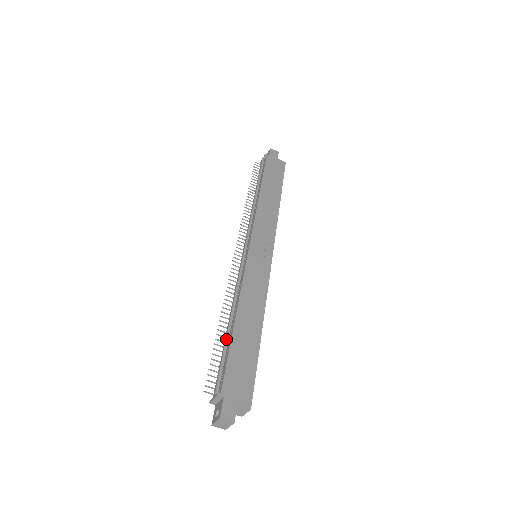
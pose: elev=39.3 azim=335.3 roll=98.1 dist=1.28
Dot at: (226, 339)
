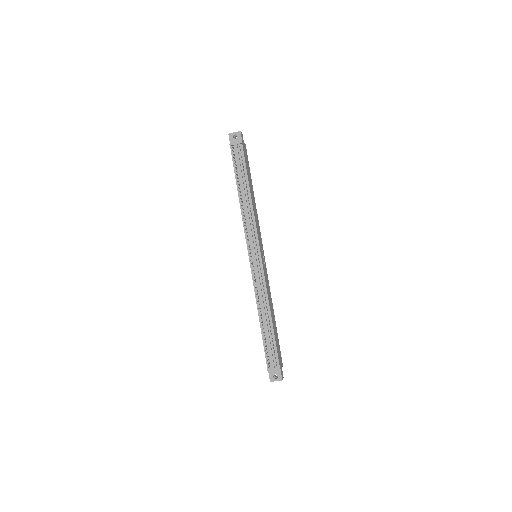
Dot at: (268, 332)
